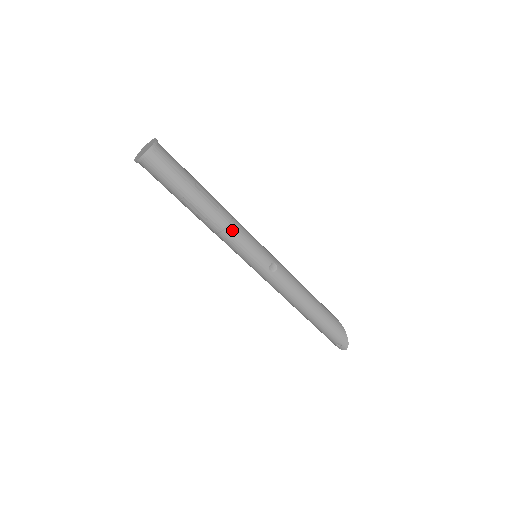
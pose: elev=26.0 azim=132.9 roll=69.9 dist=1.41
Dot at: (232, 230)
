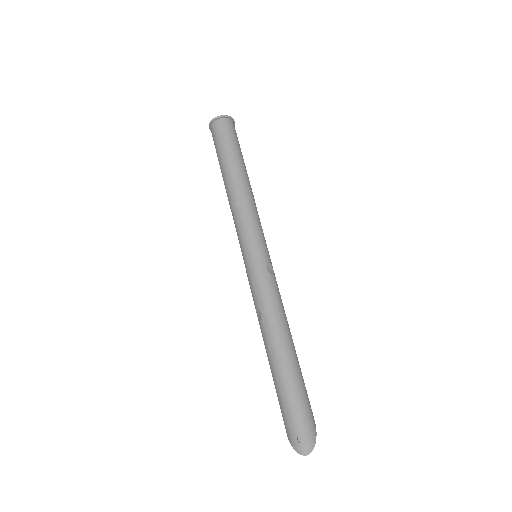
Dot at: (253, 208)
